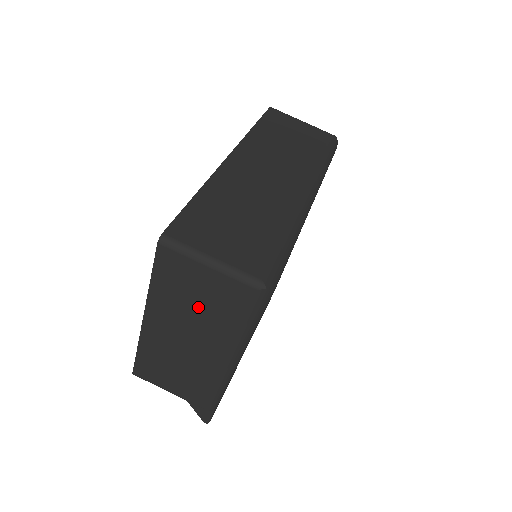
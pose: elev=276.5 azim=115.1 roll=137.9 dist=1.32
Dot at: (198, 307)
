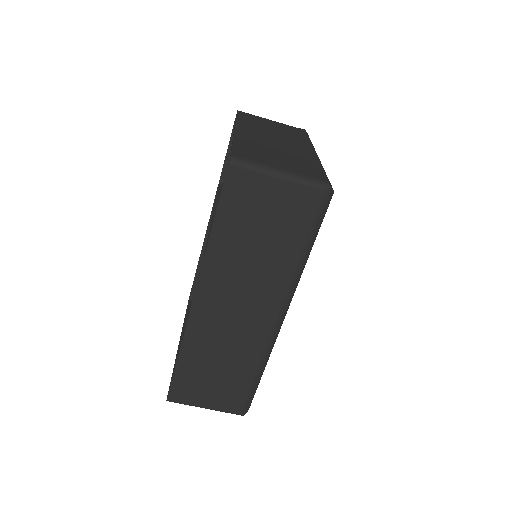
Dot at: occluded
